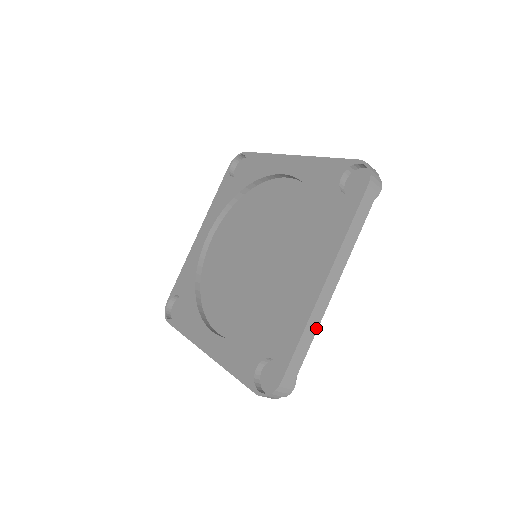
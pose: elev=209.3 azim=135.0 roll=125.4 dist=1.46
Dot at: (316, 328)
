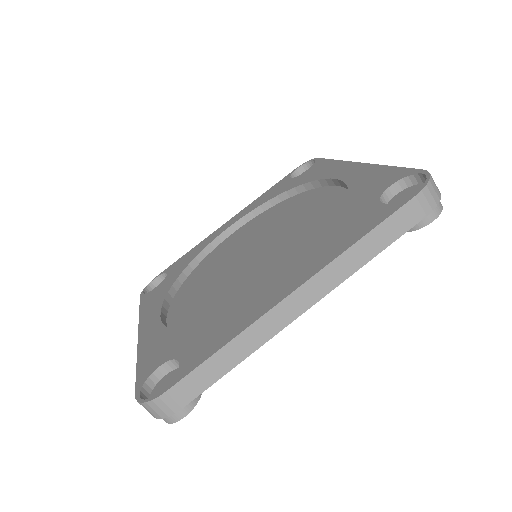
Dot at: (251, 350)
